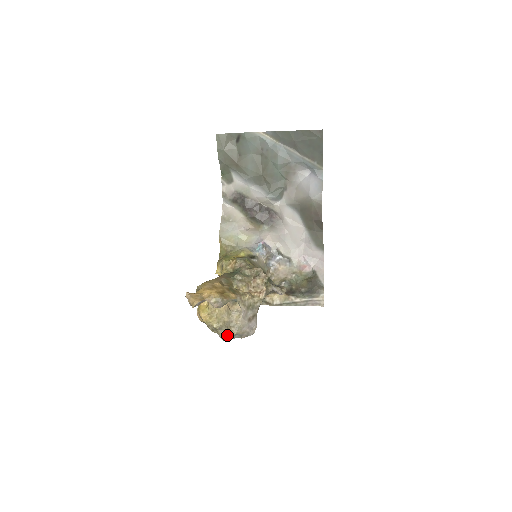
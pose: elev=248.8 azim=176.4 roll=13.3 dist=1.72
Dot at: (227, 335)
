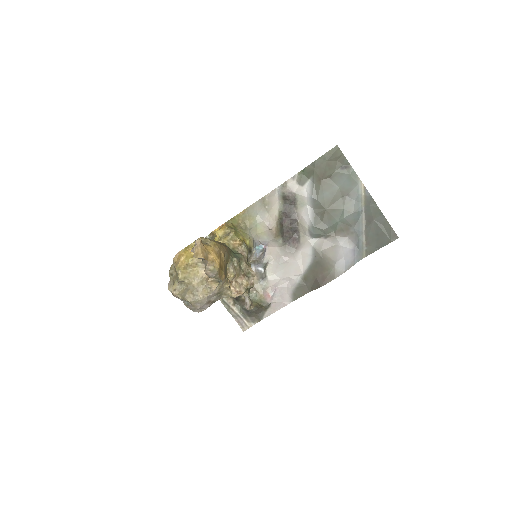
Dot at: (180, 293)
